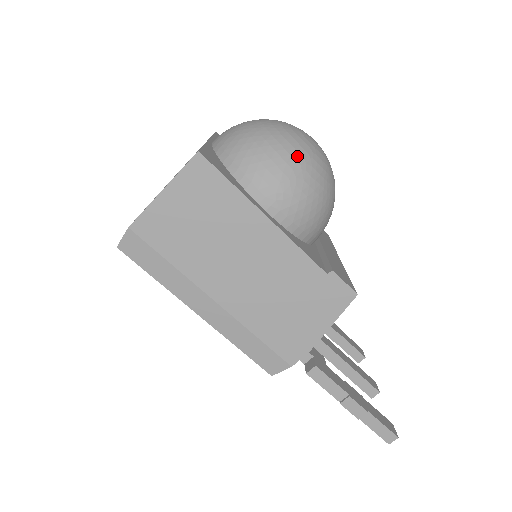
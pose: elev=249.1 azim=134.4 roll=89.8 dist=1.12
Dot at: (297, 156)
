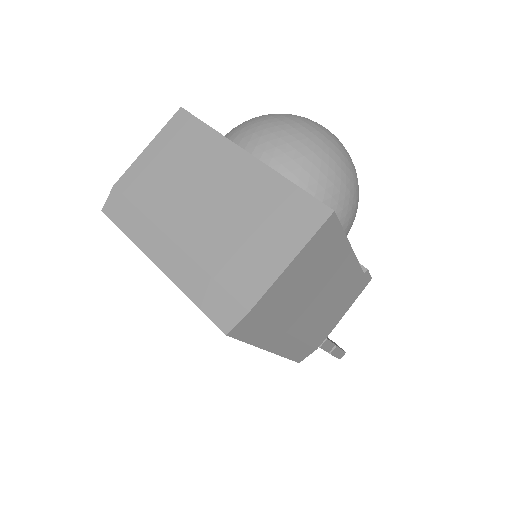
Dot at: (355, 173)
